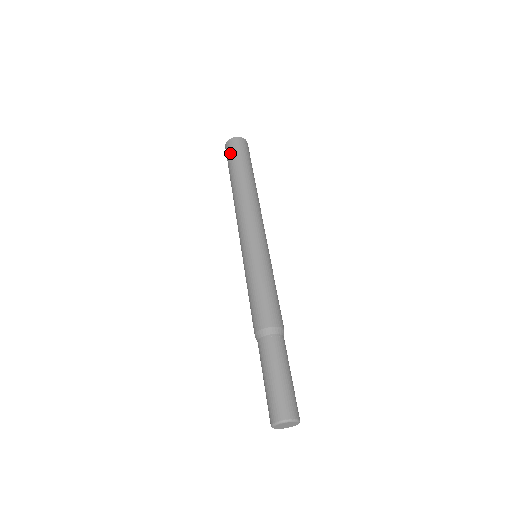
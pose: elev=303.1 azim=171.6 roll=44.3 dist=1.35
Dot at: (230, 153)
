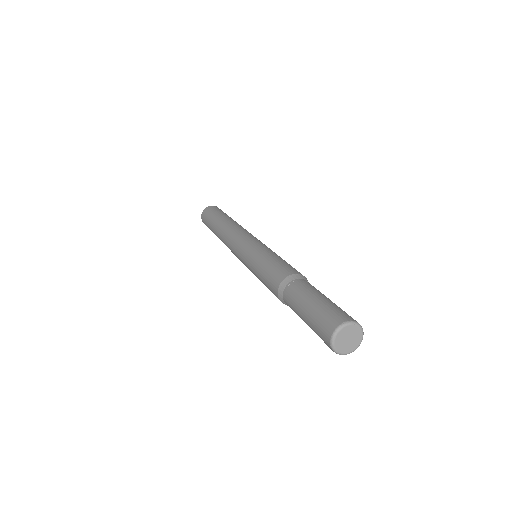
Dot at: (205, 221)
